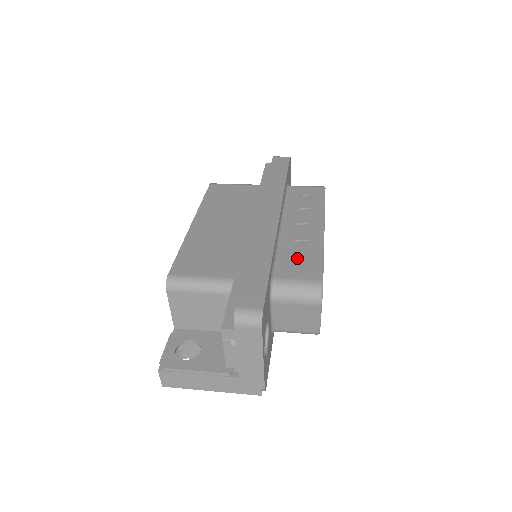
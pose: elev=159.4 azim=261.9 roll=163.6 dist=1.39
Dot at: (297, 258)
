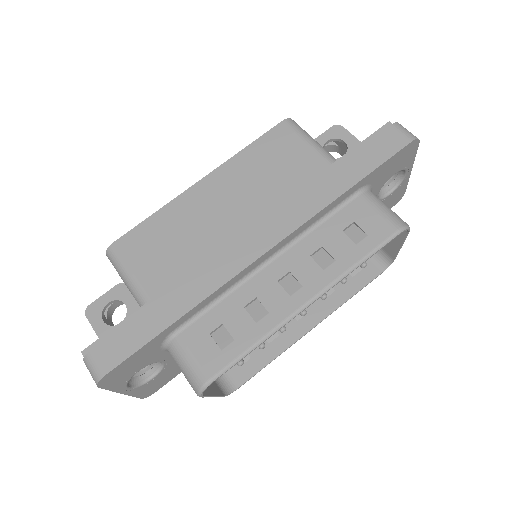
Dot at: (225, 327)
